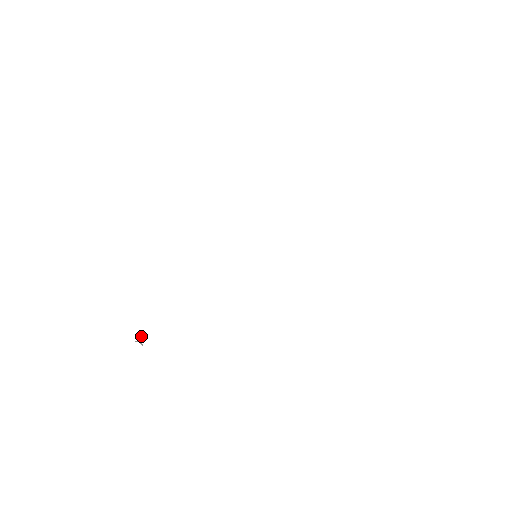
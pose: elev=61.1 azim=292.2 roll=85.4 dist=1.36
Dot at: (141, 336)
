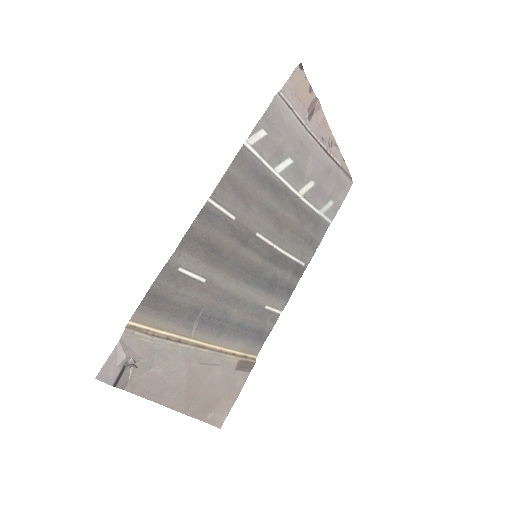
Dot at: (135, 362)
